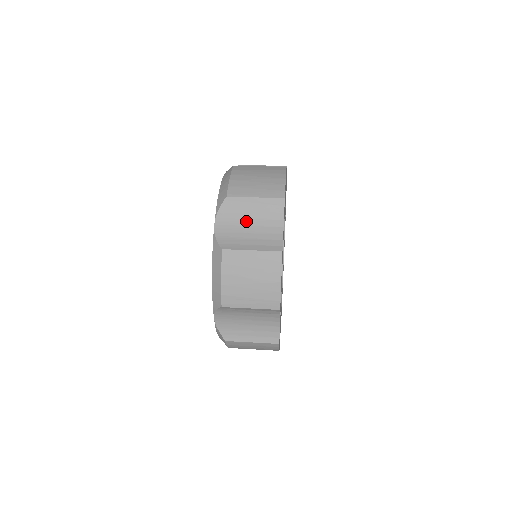
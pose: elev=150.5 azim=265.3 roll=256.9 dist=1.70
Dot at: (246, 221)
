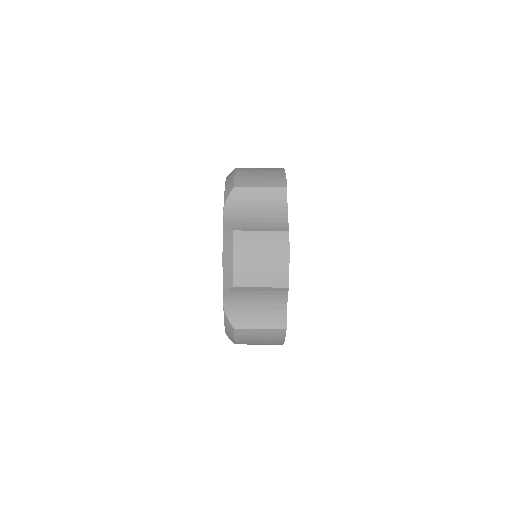
Dot at: occluded
